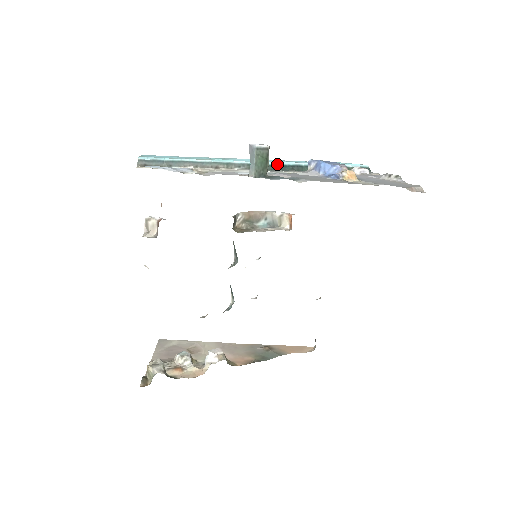
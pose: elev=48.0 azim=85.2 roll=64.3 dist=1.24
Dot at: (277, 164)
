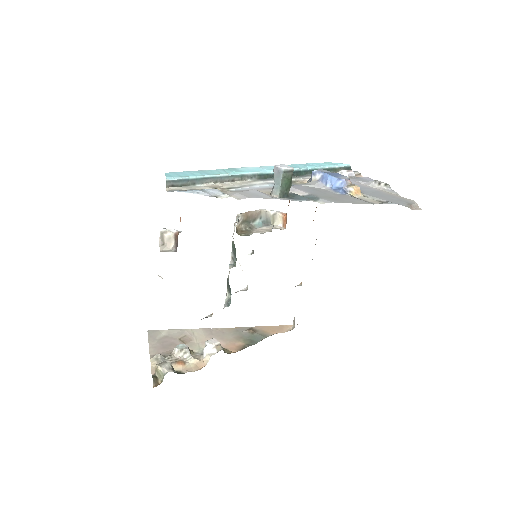
Dot at: occluded
